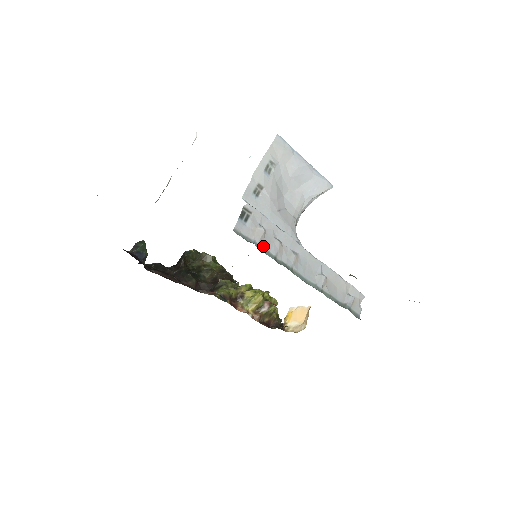
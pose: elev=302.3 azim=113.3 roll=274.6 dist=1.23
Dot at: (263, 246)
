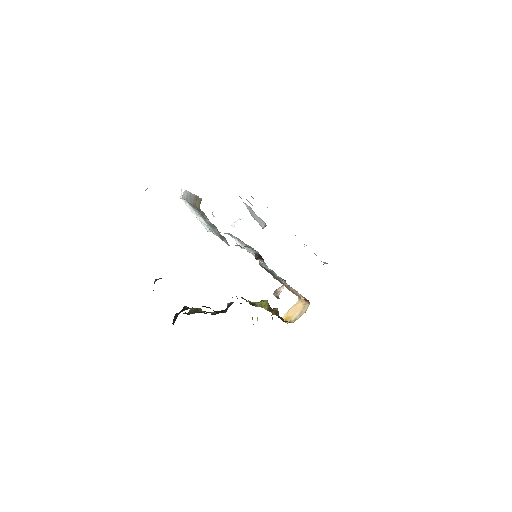
Dot at: occluded
